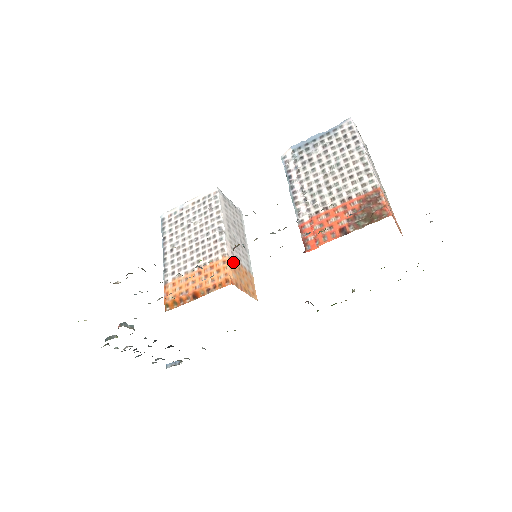
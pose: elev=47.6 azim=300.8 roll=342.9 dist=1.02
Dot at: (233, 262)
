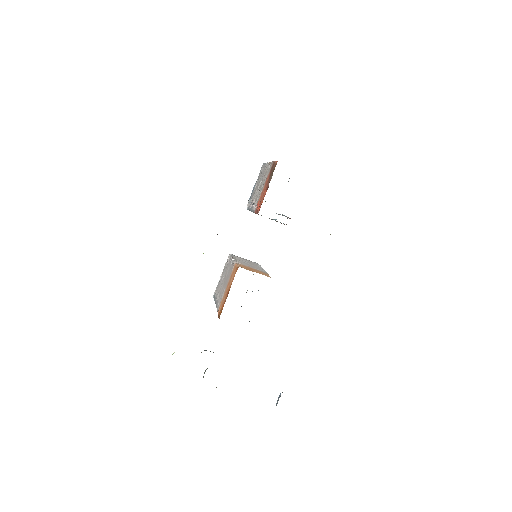
Dot at: (242, 265)
